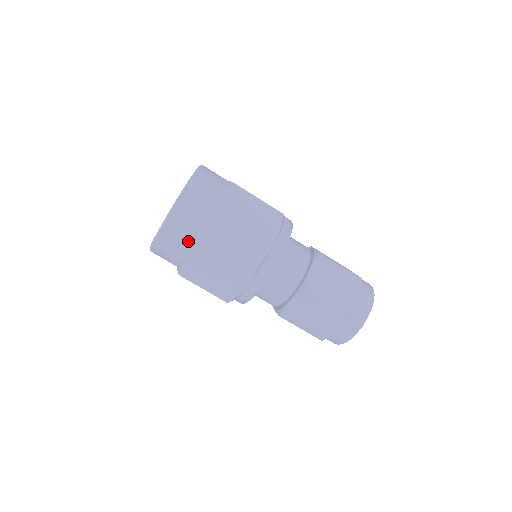
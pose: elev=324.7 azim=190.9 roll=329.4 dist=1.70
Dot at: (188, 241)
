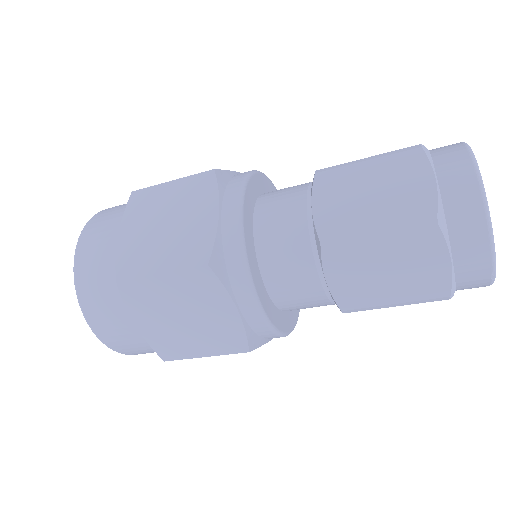
Dot at: occluded
